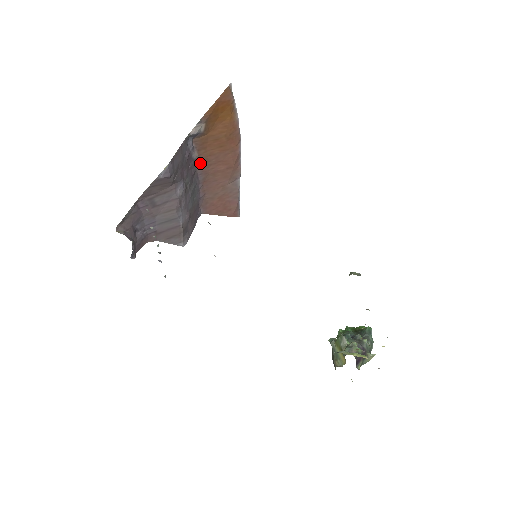
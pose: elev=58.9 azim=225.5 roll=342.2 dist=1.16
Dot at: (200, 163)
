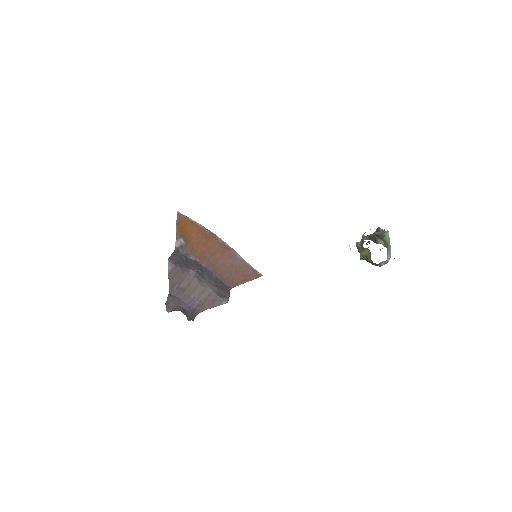
Dot at: (201, 261)
